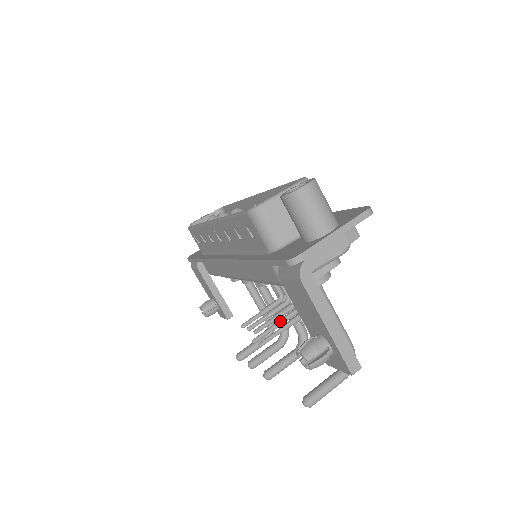
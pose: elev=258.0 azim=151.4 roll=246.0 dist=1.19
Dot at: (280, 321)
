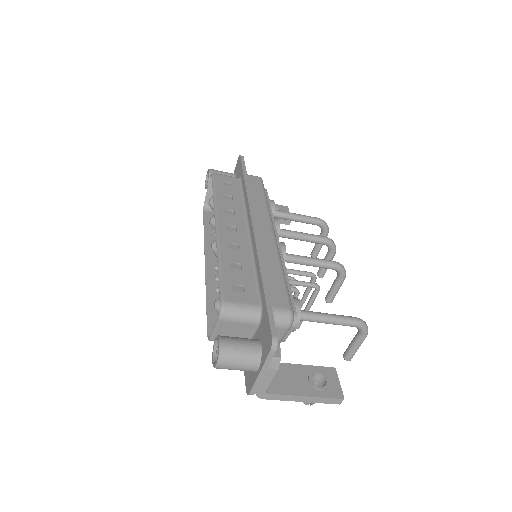
Dot at: (303, 299)
